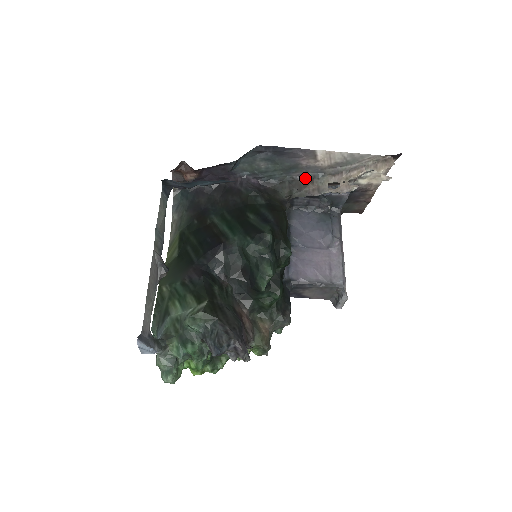
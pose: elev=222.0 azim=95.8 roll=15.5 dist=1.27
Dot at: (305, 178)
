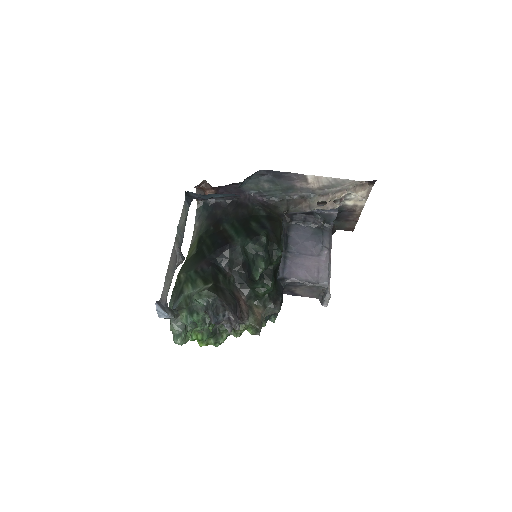
Dot at: (300, 197)
